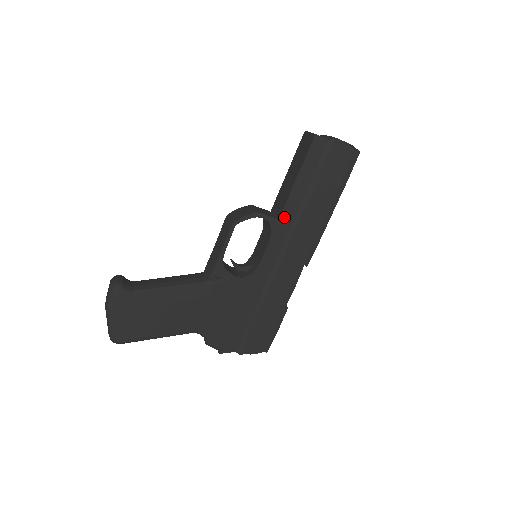
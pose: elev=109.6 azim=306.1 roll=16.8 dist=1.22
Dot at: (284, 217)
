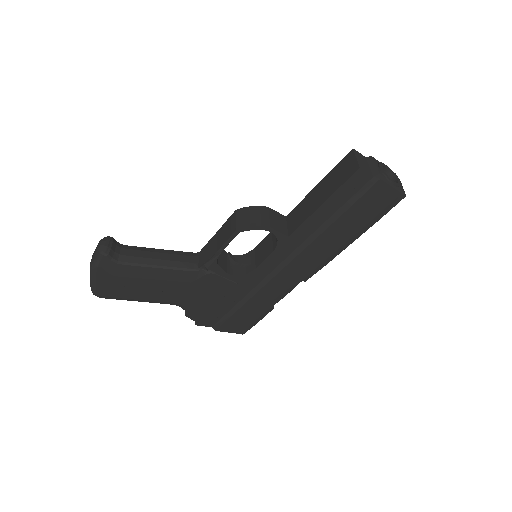
Dot at: (295, 236)
